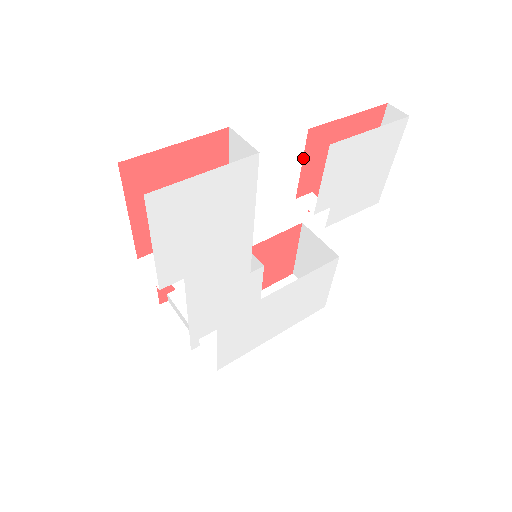
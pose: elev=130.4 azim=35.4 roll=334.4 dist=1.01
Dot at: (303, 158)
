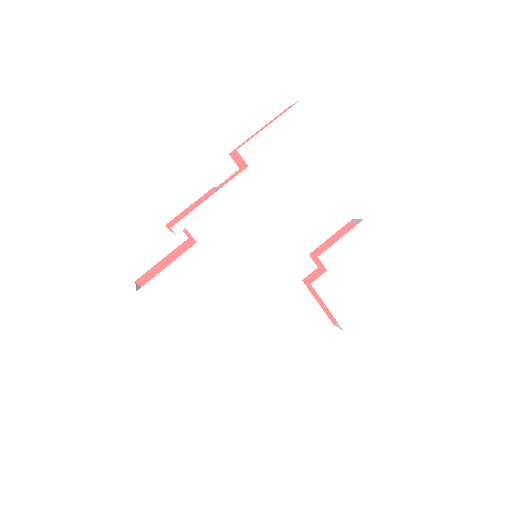
Dot at: (336, 233)
